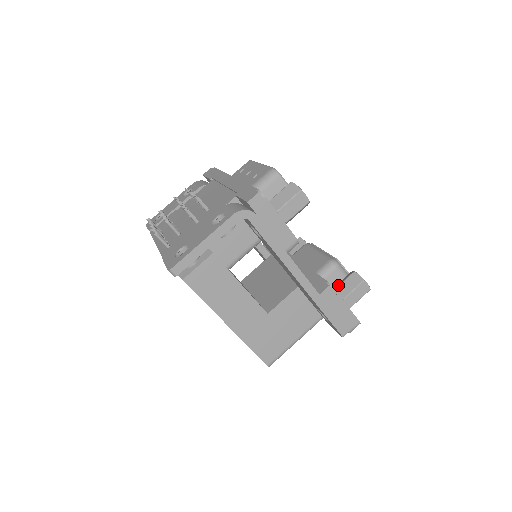
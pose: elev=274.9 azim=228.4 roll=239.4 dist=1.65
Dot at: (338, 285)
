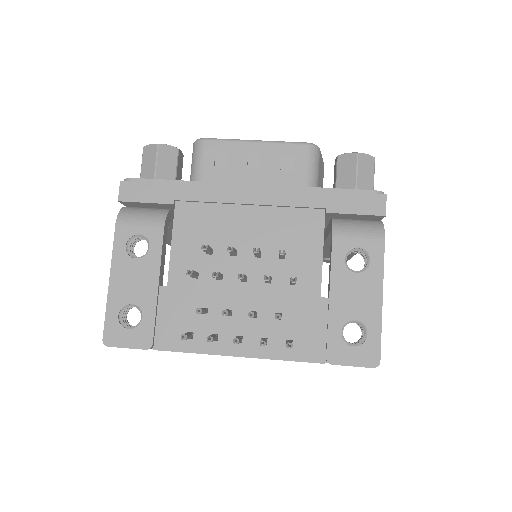
Dot at: occluded
